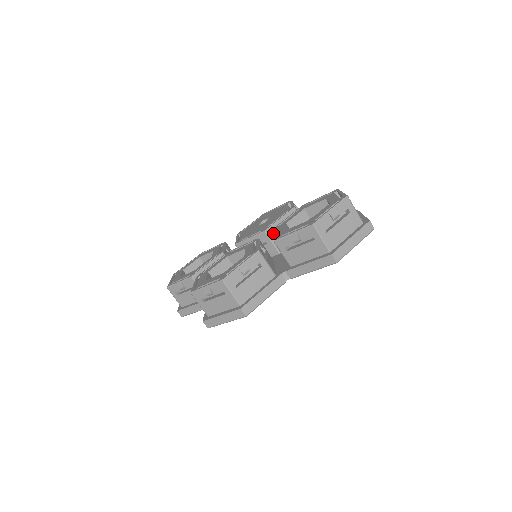
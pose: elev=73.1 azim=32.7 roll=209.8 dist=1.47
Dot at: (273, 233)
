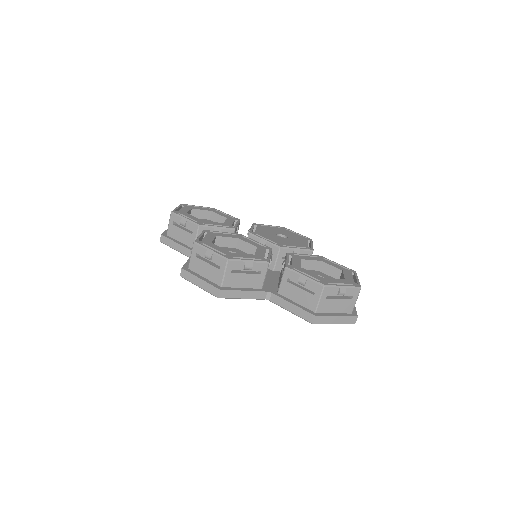
Dot at: (287, 258)
